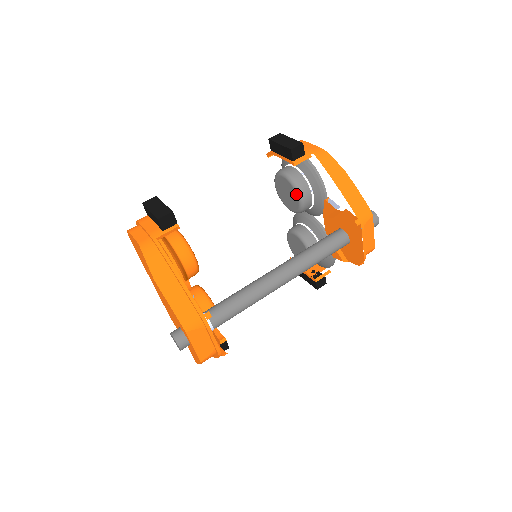
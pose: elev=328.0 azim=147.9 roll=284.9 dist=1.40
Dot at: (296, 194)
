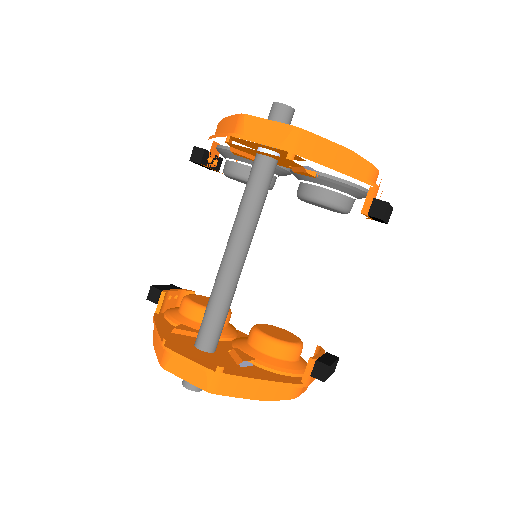
Dot at: occluded
